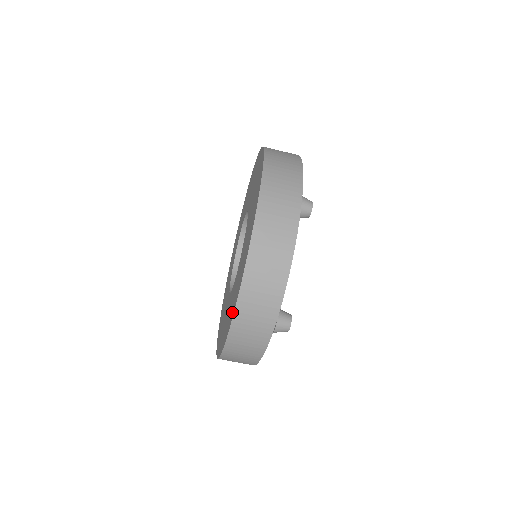
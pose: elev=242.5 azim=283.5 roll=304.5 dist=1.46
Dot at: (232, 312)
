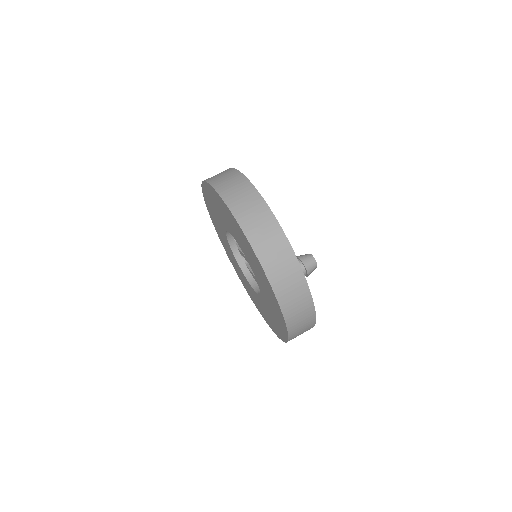
Dot at: (241, 232)
